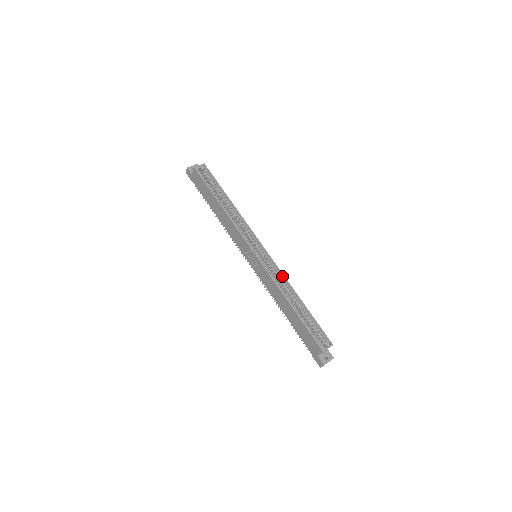
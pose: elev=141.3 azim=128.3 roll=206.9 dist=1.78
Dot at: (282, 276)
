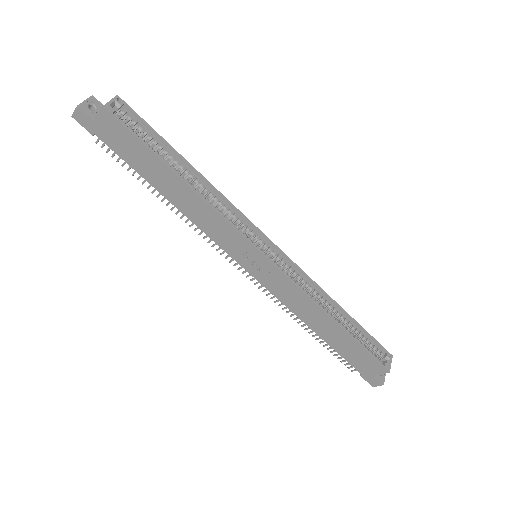
Dot at: (308, 280)
